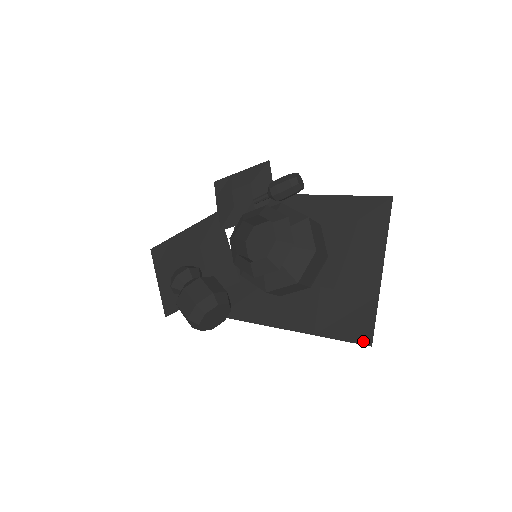
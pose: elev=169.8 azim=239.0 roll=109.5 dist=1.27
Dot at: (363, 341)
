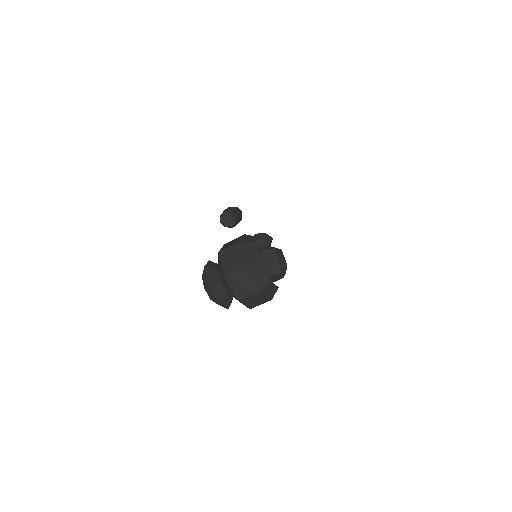
Dot at: occluded
